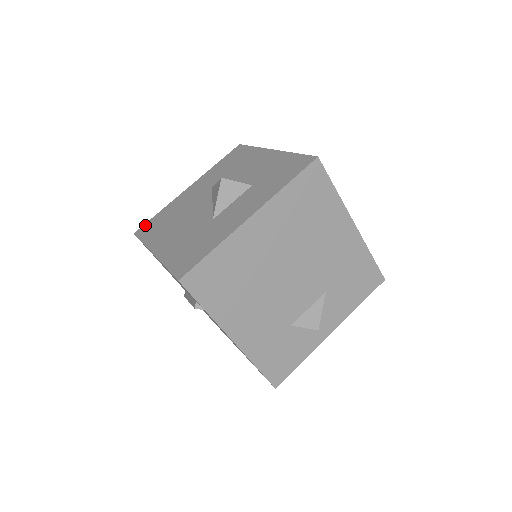
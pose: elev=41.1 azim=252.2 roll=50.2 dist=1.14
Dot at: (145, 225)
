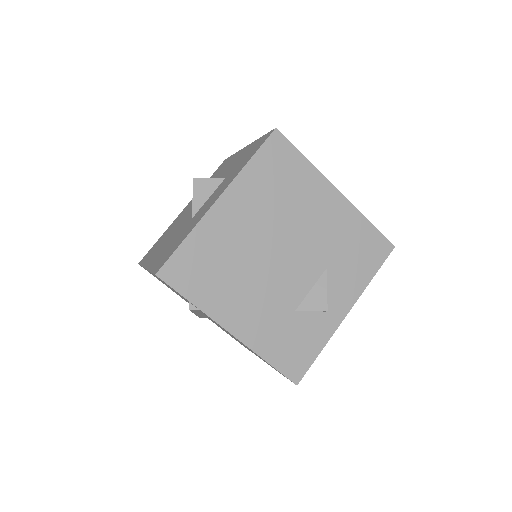
Dot at: (147, 253)
